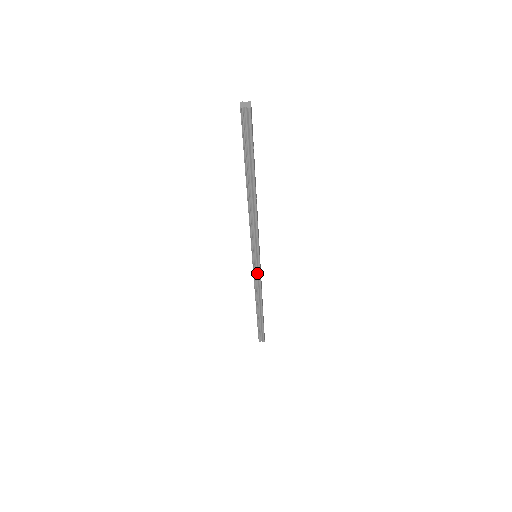
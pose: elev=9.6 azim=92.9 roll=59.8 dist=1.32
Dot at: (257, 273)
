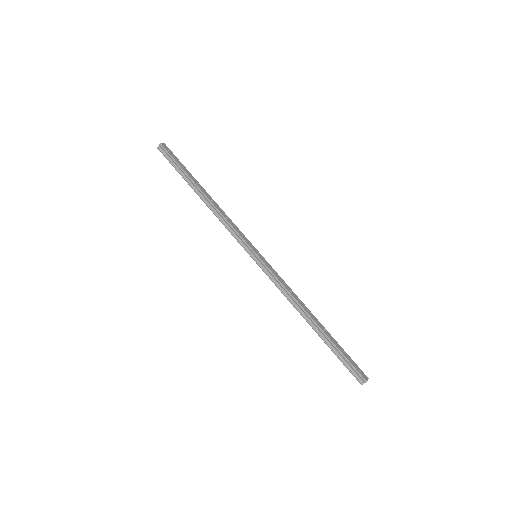
Dot at: (270, 274)
